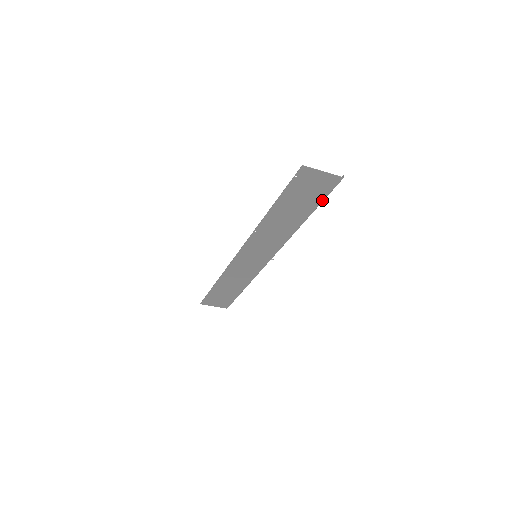
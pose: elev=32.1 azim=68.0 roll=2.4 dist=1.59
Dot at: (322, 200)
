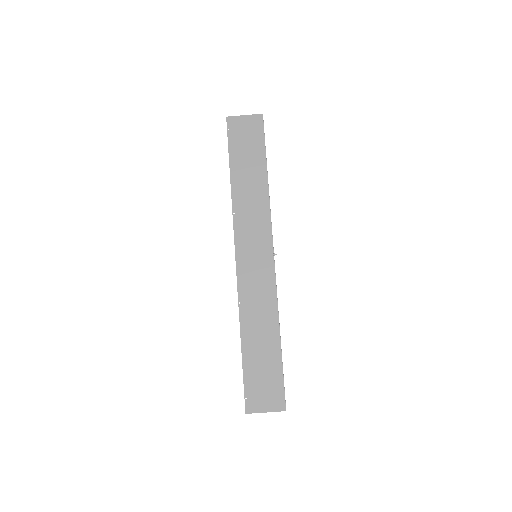
Dot at: (264, 145)
